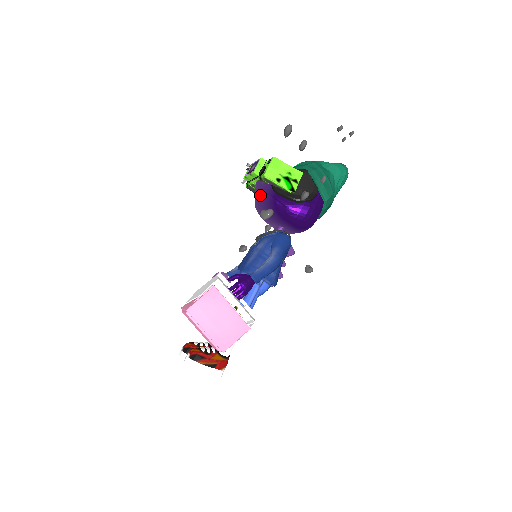
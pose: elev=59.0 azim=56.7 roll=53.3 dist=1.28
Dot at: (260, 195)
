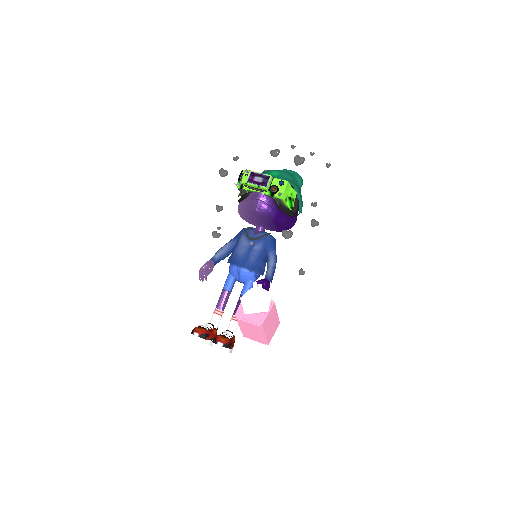
Dot at: (264, 206)
